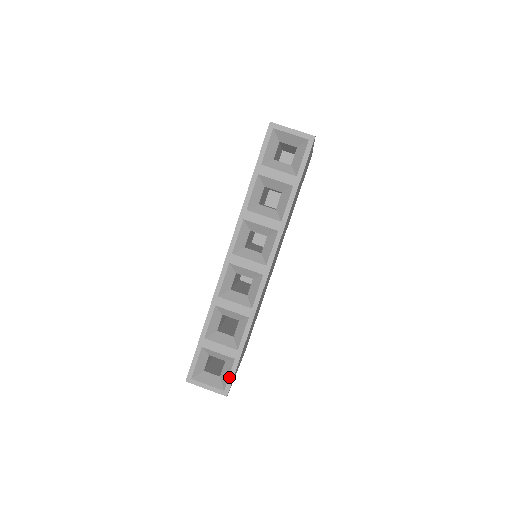
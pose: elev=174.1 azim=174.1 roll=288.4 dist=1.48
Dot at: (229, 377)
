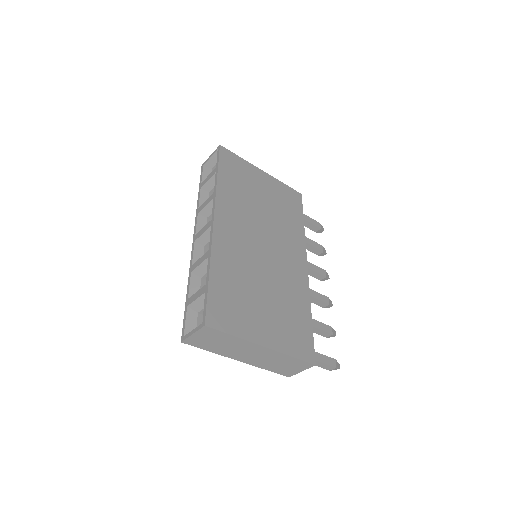
Dot at: (204, 309)
